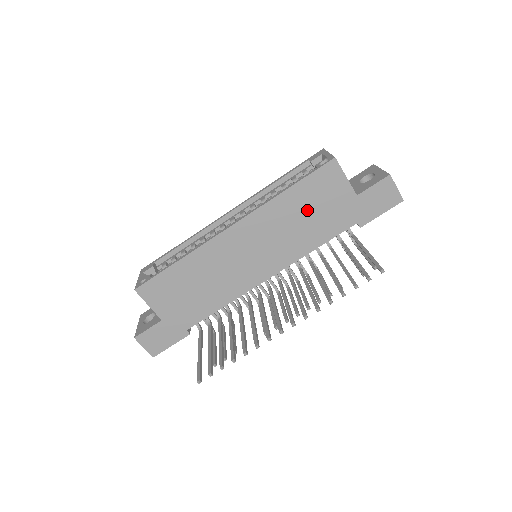
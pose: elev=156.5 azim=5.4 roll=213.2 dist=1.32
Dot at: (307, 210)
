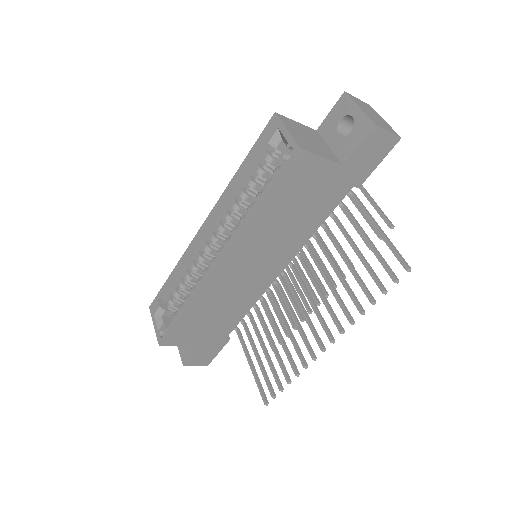
Dot at: (292, 208)
